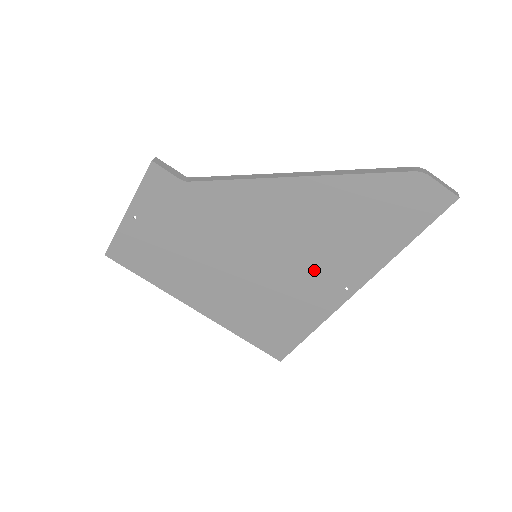
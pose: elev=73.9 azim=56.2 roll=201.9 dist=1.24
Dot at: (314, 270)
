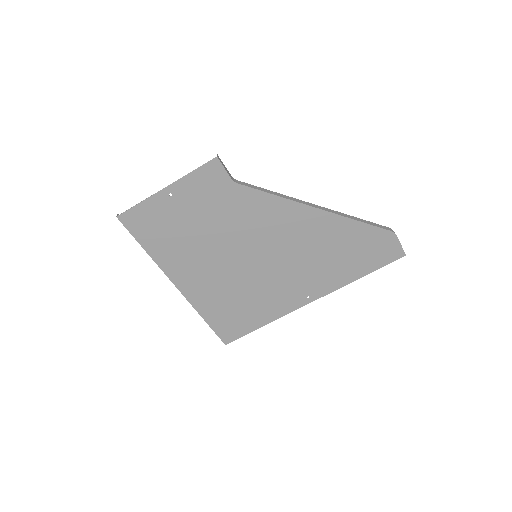
Dot at: (293, 278)
